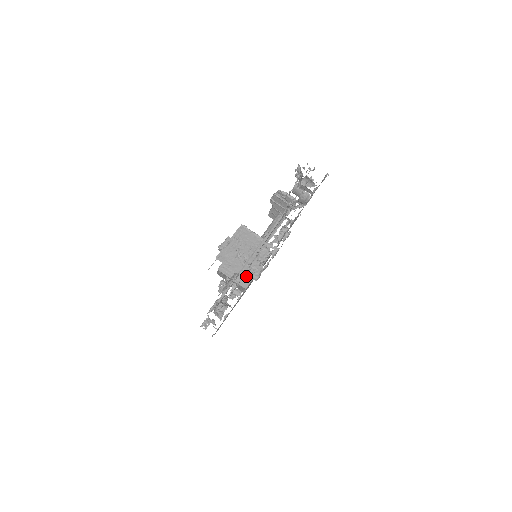
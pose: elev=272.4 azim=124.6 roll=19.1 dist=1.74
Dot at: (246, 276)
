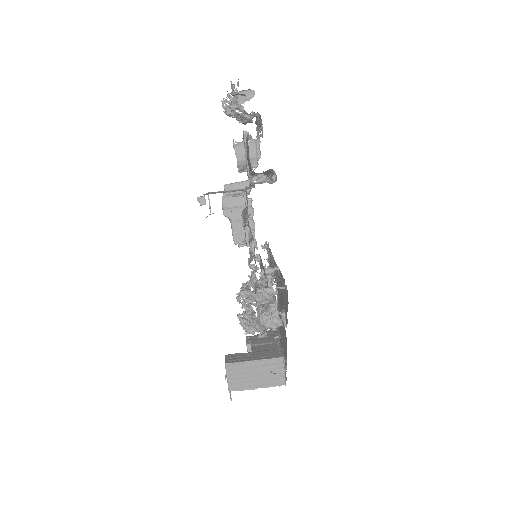
Dot at: (265, 289)
